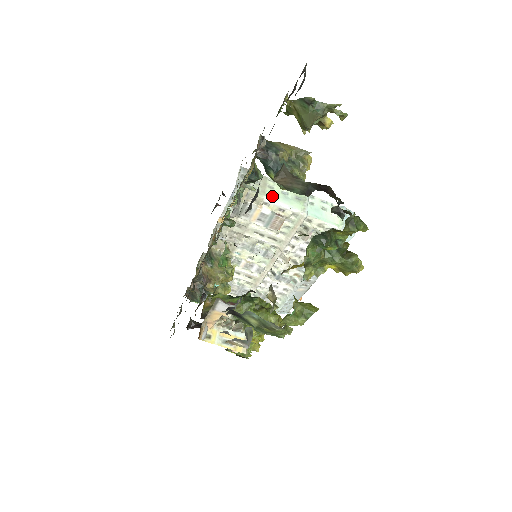
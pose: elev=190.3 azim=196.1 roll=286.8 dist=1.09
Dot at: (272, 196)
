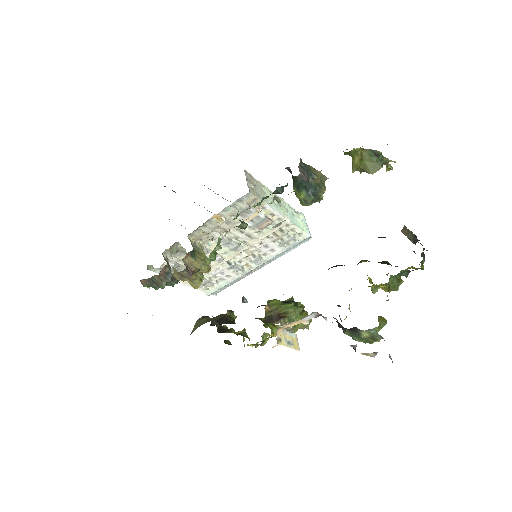
Dot at: (268, 202)
